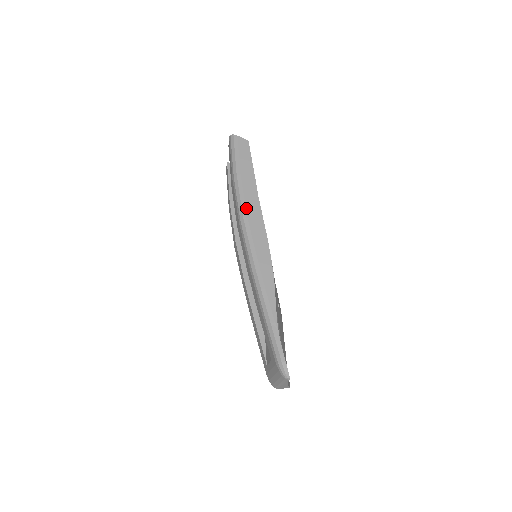
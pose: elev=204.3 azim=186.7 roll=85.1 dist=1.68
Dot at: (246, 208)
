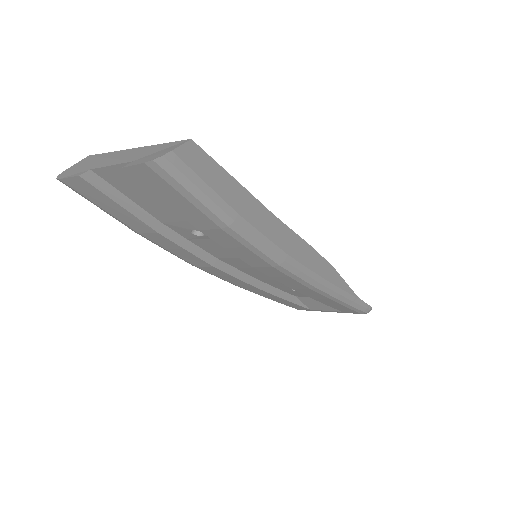
Dot at: (278, 247)
